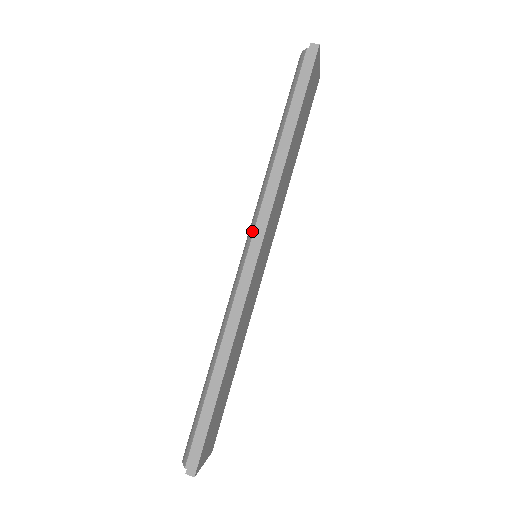
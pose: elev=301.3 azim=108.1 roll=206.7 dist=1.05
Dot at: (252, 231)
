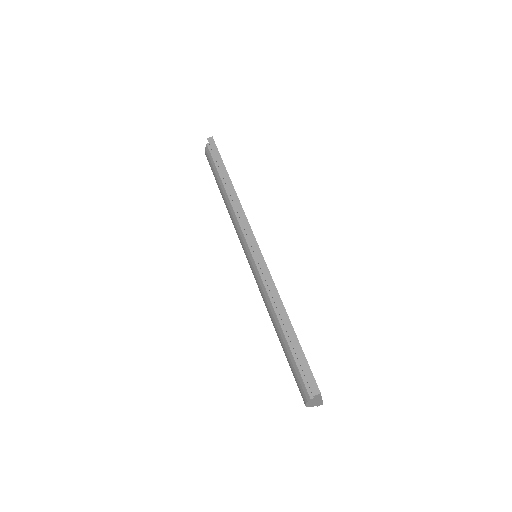
Dot at: (243, 238)
